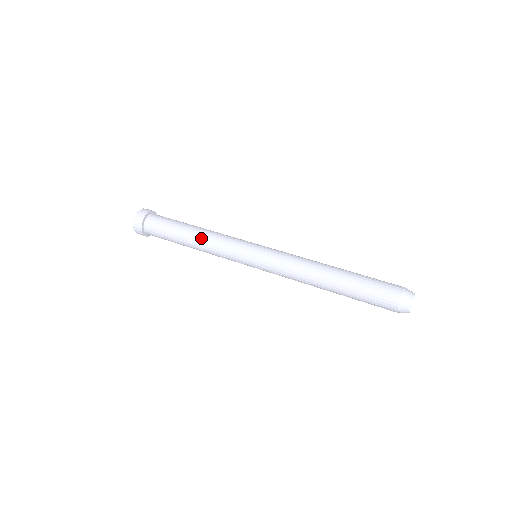
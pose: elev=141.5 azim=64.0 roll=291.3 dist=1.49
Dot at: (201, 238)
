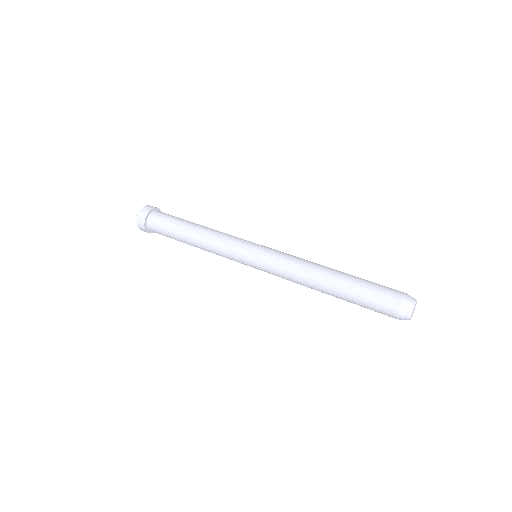
Dot at: (203, 233)
